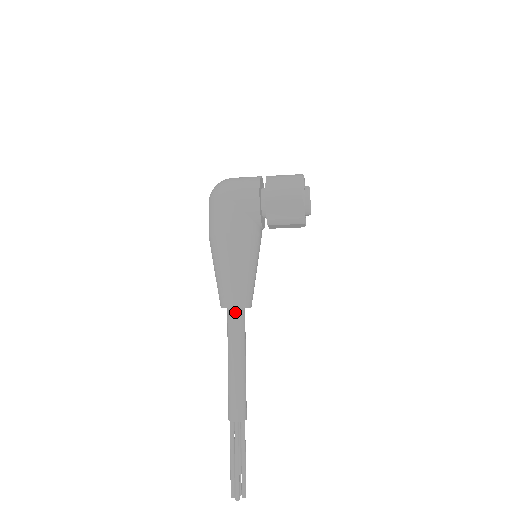
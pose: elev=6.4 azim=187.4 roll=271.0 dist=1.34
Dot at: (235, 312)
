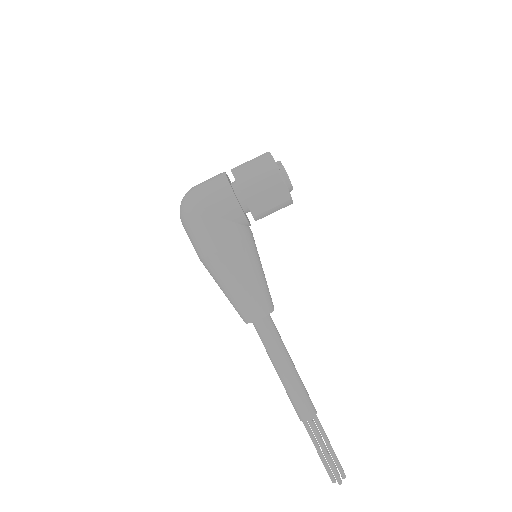
Dot at: (262, 321)
